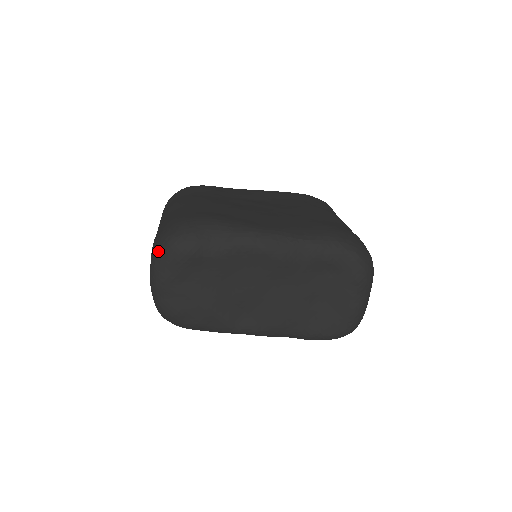
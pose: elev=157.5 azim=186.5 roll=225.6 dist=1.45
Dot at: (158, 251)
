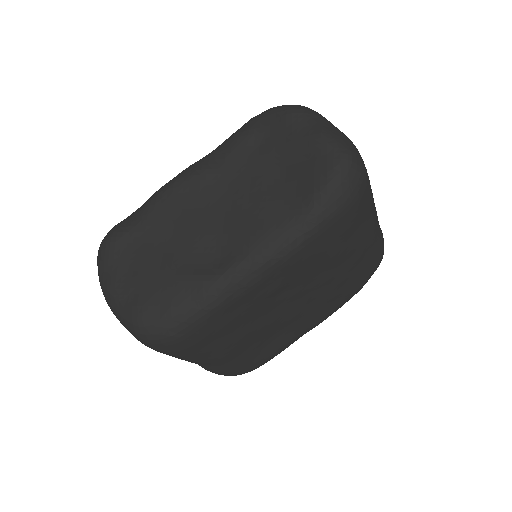
Dot at: occluded
